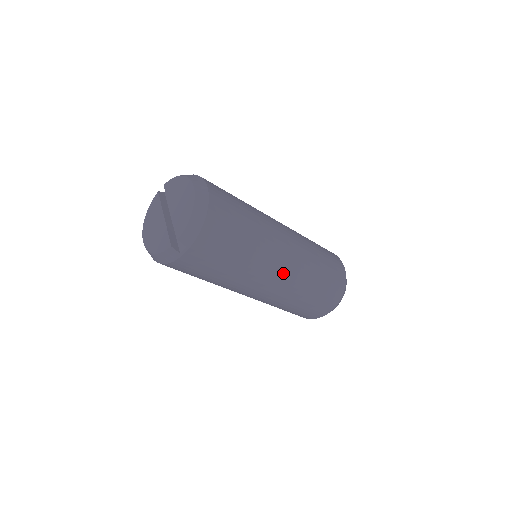
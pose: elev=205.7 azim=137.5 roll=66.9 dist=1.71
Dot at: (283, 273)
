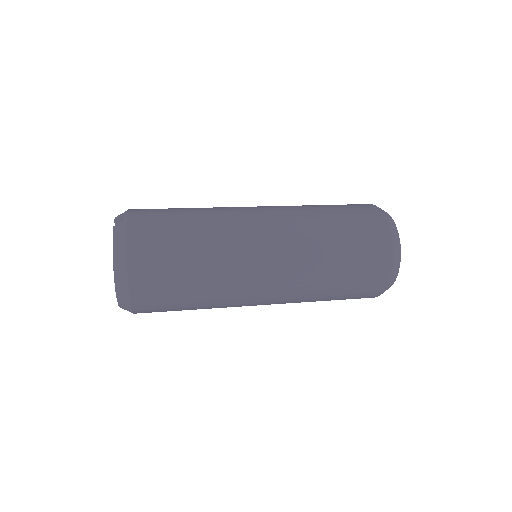
Dot at: occluded
